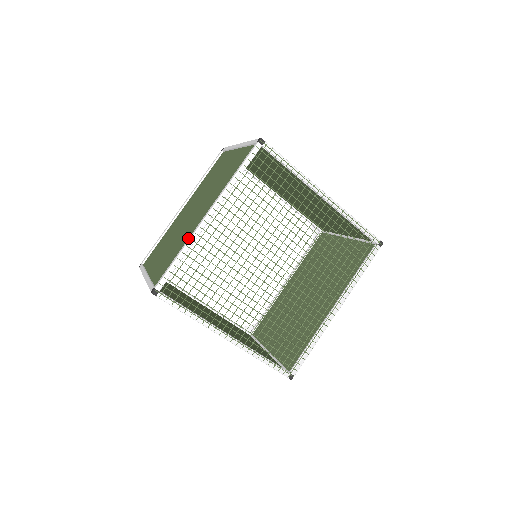
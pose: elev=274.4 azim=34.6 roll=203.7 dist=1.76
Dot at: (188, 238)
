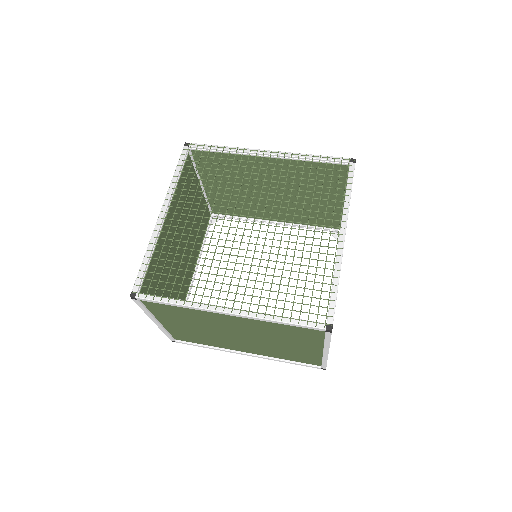
Dot at: (157, 245)
